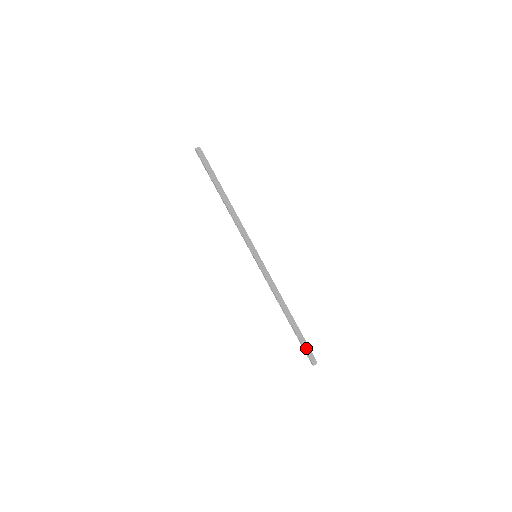
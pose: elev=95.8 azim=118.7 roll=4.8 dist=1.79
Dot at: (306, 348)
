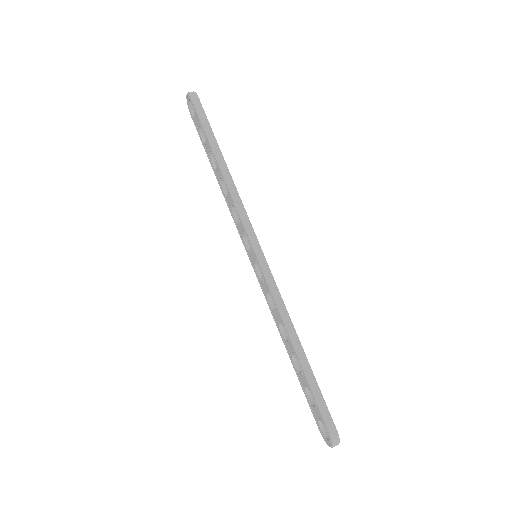
Dot at: (324, 413)
